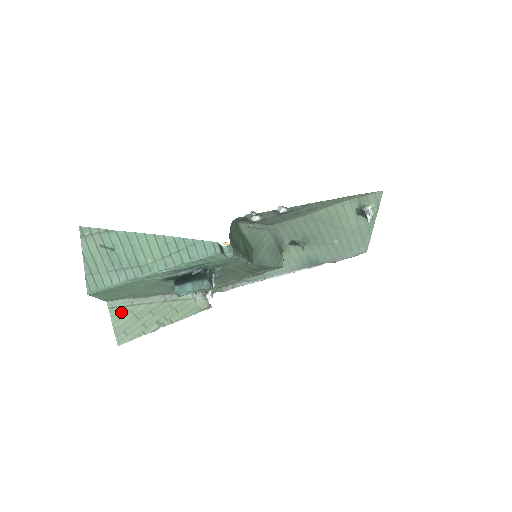
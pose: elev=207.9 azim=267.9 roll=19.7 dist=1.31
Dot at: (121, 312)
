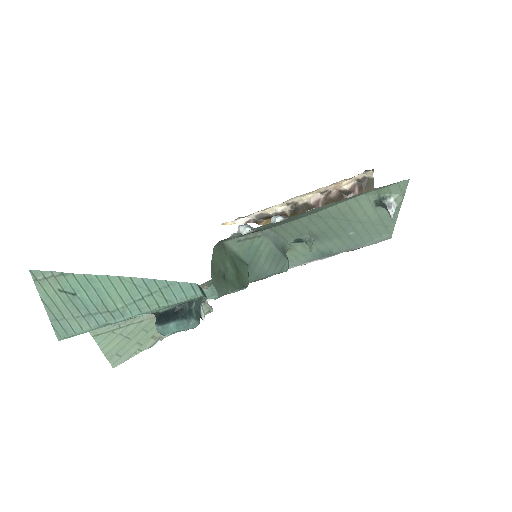
Dot at: (108, 337)
